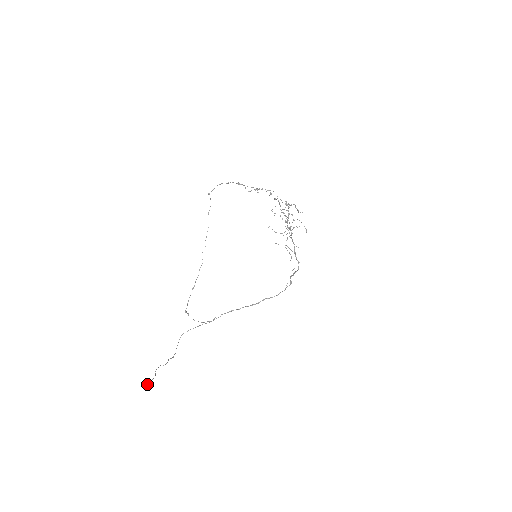
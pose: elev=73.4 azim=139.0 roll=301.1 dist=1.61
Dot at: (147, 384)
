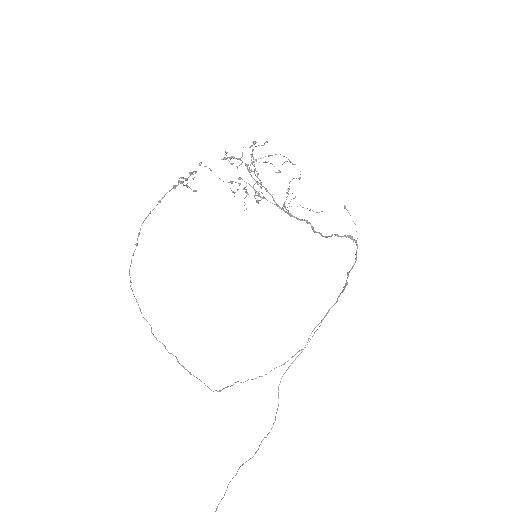
Dot at: out of frame
